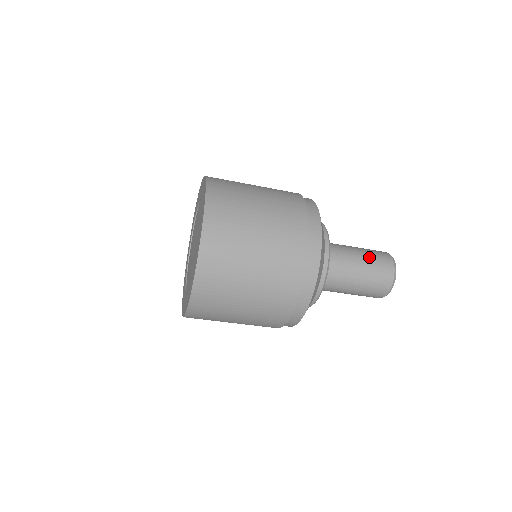
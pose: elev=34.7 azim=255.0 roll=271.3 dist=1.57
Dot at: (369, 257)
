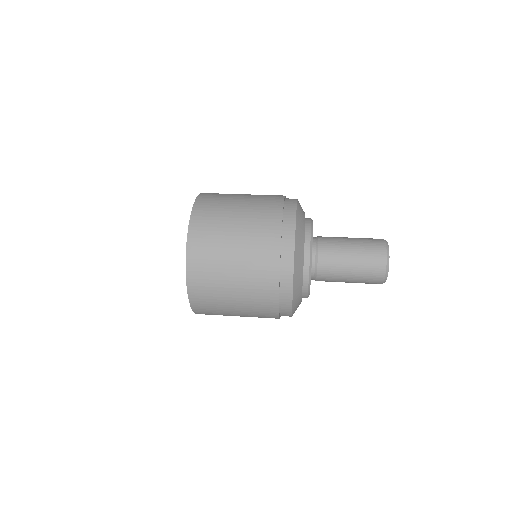
Dot at: (360, 246)
